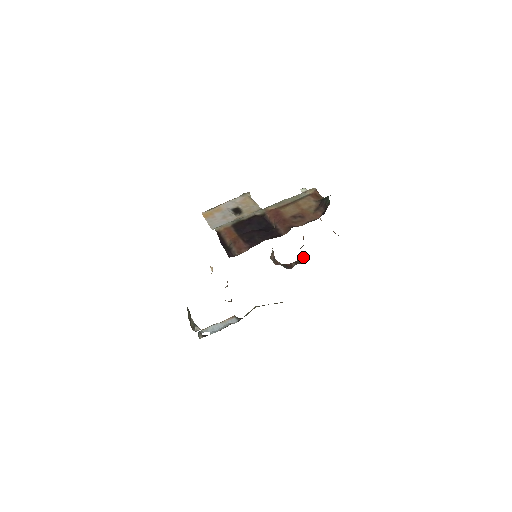
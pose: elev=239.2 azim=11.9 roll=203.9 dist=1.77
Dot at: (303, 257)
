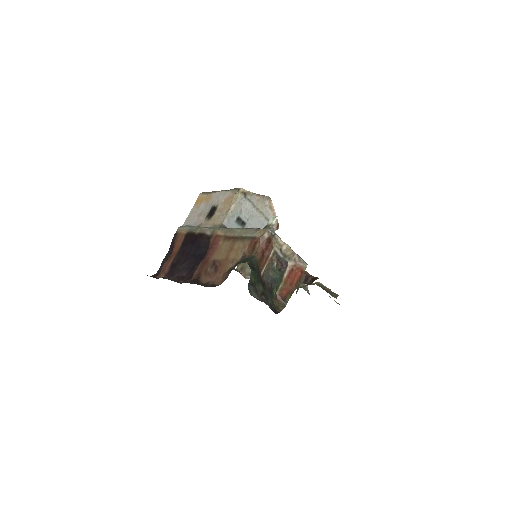
Dot at: (314, 280)
